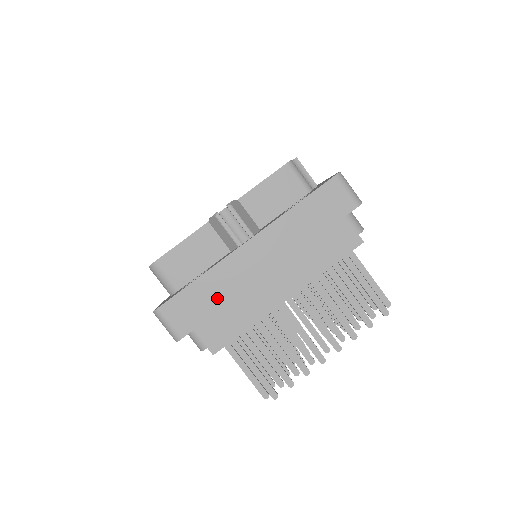
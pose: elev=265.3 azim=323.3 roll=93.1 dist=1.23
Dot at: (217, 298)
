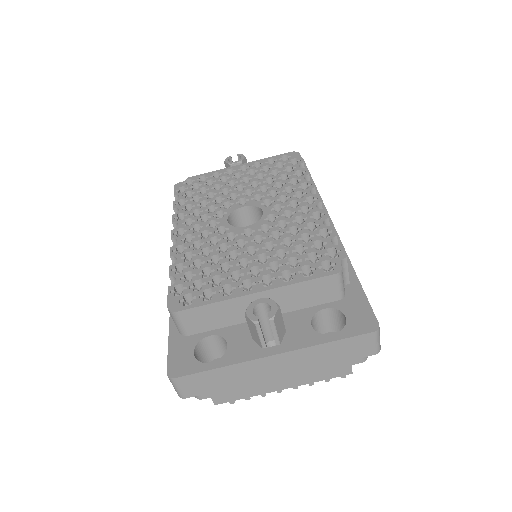
Dot at: (228, 382)
